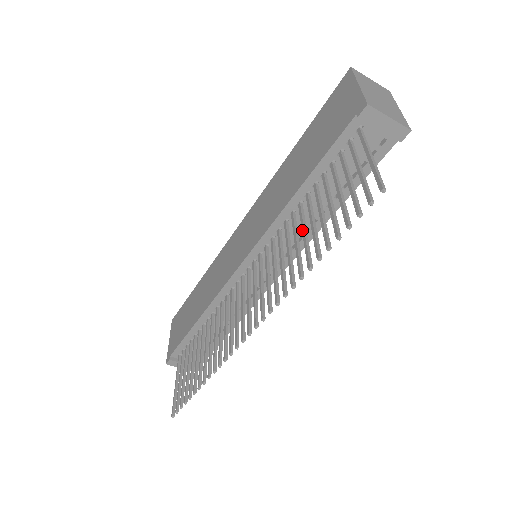
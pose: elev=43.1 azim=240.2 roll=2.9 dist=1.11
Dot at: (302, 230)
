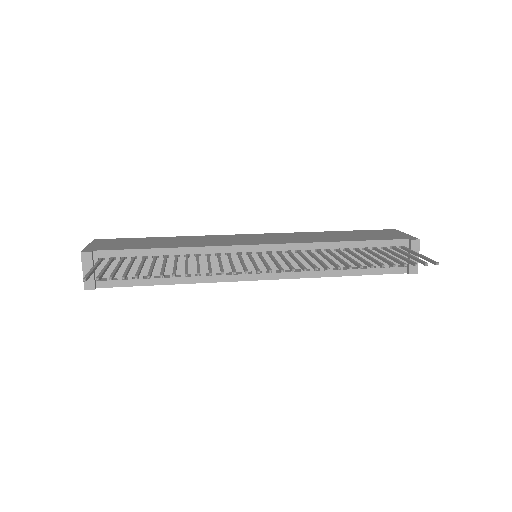
Dot at: (346, 255)
